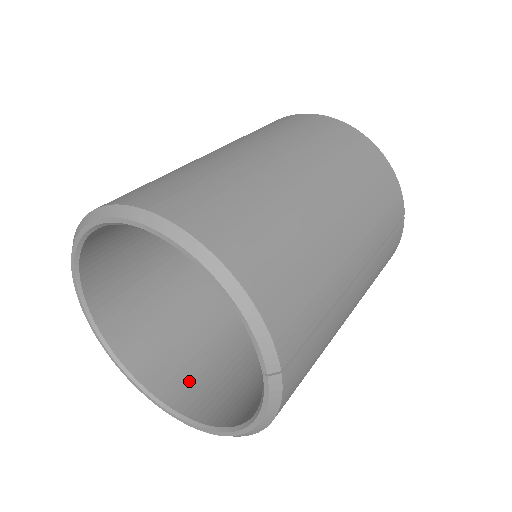
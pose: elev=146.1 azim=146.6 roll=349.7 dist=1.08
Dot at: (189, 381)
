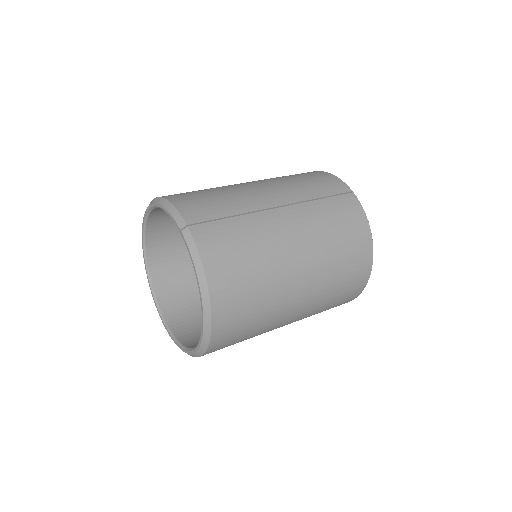
Dot at: occluded
